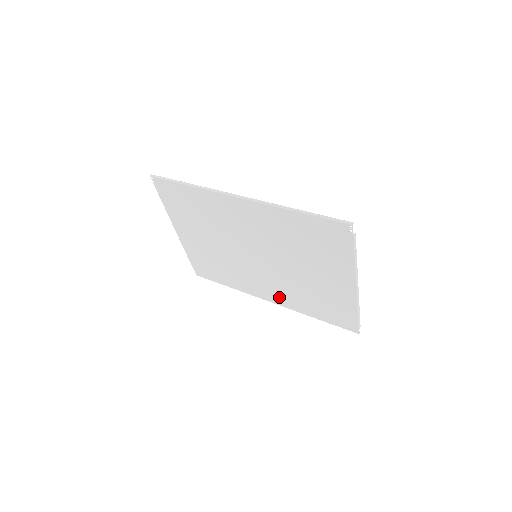
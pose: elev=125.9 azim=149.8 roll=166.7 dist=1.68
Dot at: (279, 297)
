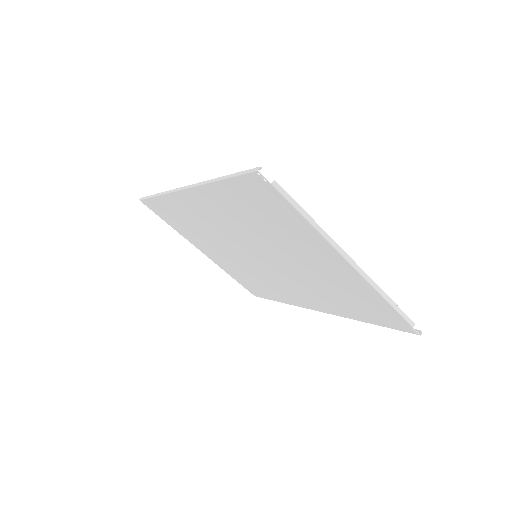
Dot at: (317, 302)
